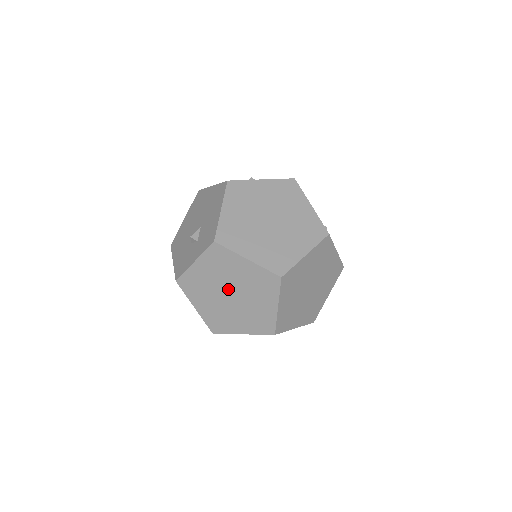
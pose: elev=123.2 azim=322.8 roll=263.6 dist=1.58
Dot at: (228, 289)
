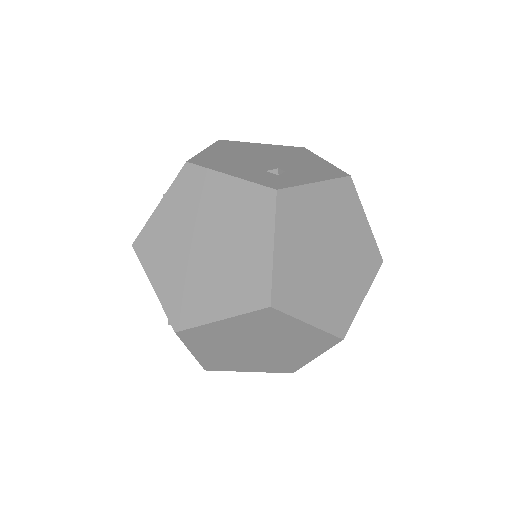
Dot at: (247, 346)
